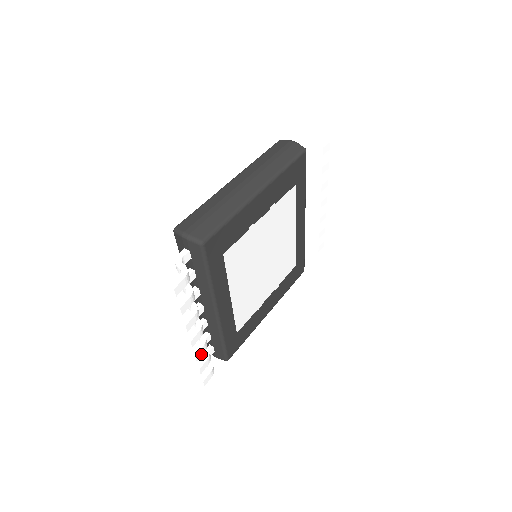
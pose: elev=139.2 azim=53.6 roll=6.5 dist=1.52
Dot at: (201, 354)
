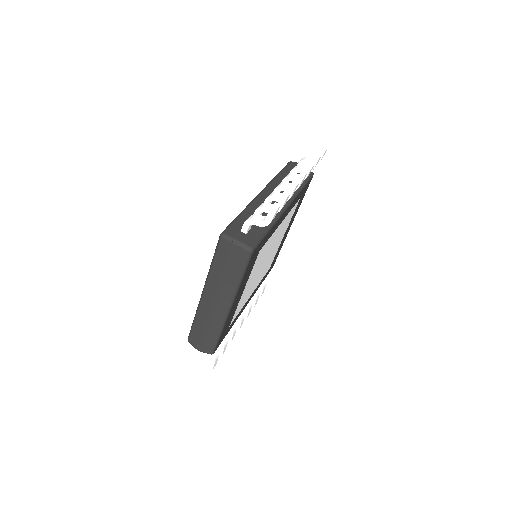
Dot at: (250, 310)
